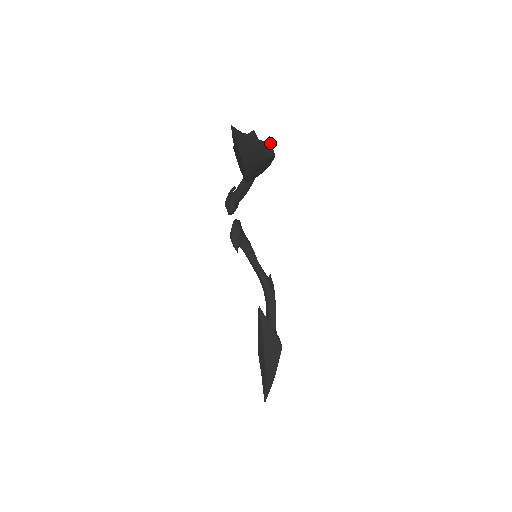
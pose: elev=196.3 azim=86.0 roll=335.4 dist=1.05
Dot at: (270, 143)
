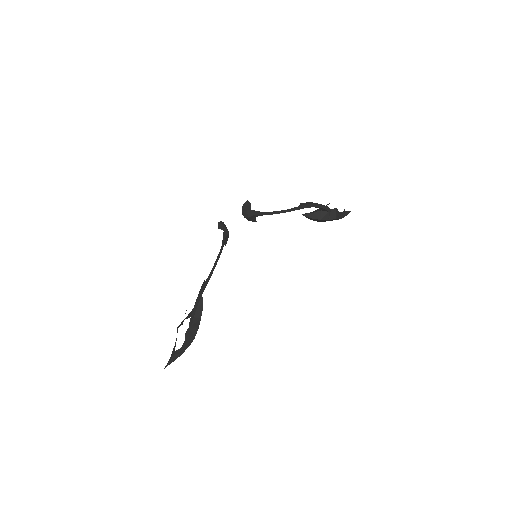
Dot at: (188, 337)
